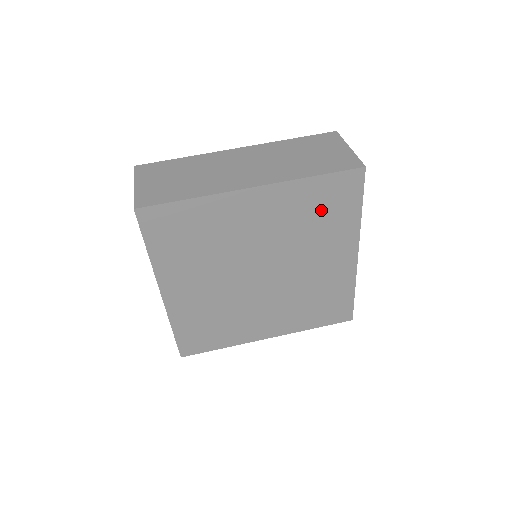
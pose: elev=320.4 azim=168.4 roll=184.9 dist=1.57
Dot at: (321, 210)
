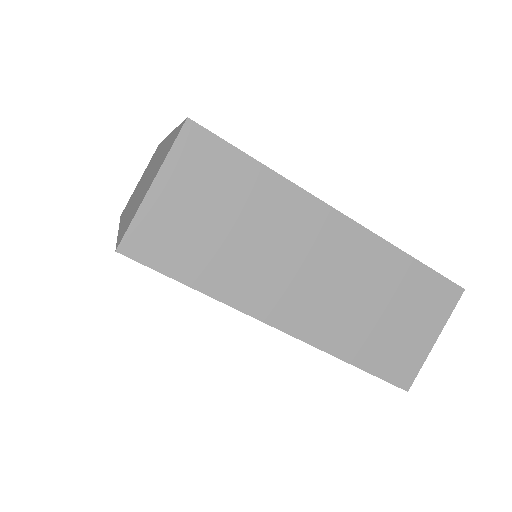
Dot at: occluded
